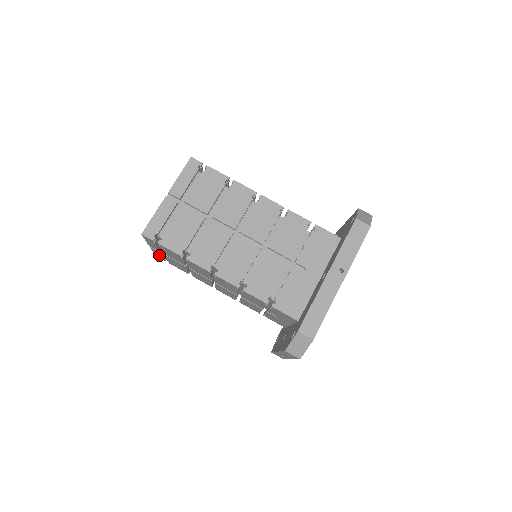
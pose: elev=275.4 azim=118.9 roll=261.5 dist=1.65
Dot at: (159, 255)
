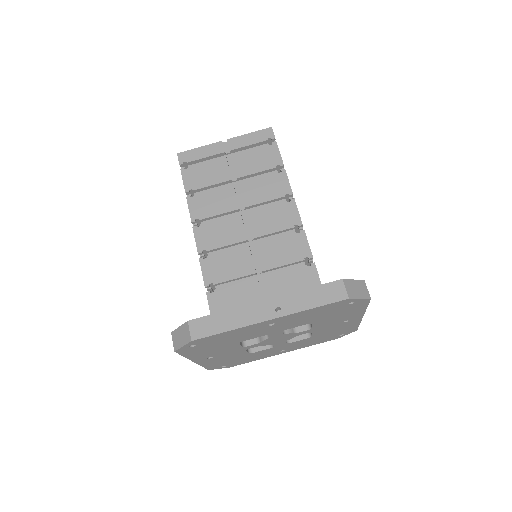
Dot at: occluded
